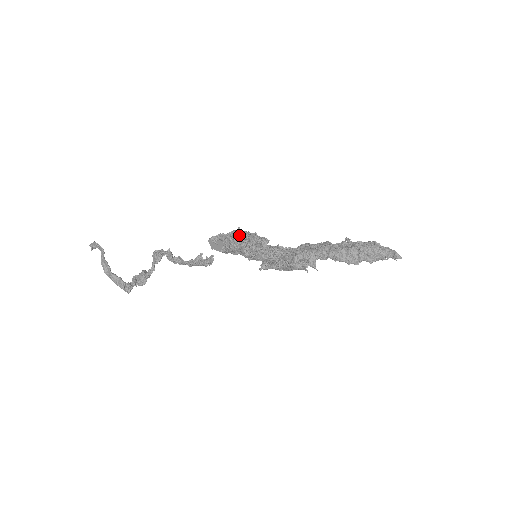
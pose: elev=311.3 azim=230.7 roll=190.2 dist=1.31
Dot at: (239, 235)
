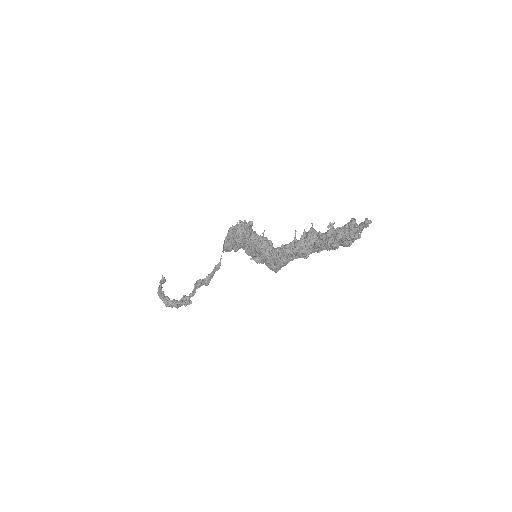
Dot at: occluded
